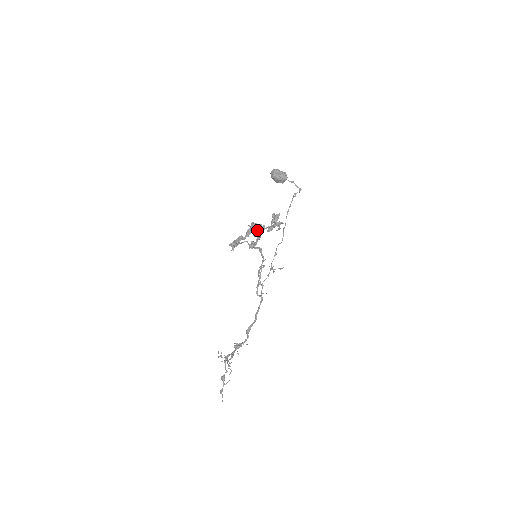
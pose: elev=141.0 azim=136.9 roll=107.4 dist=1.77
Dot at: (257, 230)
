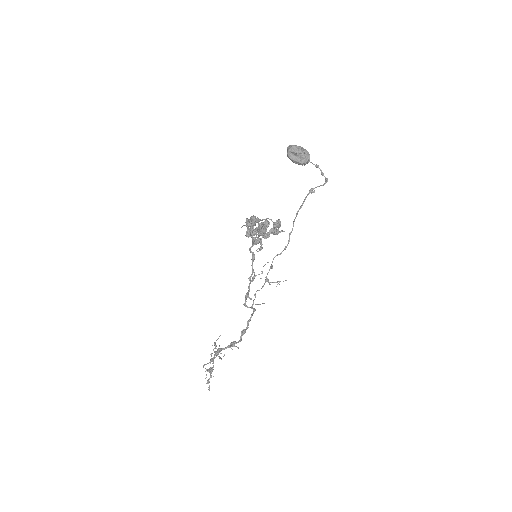
Dot at: (247, 233)
